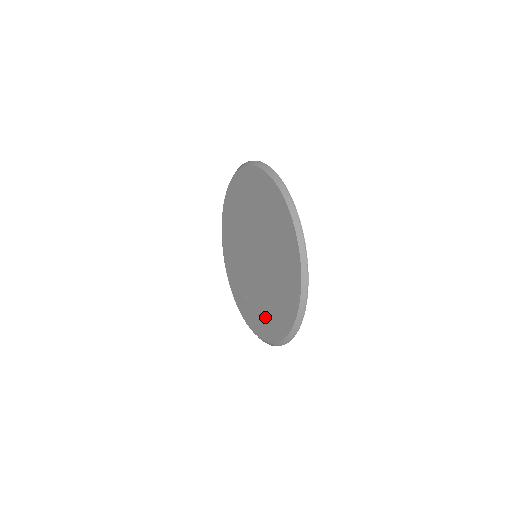
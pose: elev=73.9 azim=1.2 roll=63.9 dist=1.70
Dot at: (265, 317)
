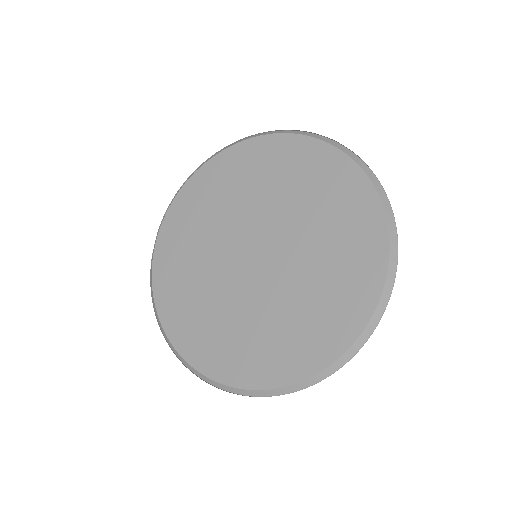
Dot at: (267, 347)
